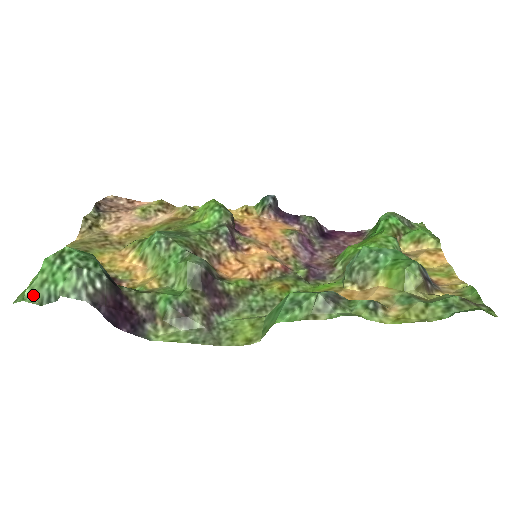
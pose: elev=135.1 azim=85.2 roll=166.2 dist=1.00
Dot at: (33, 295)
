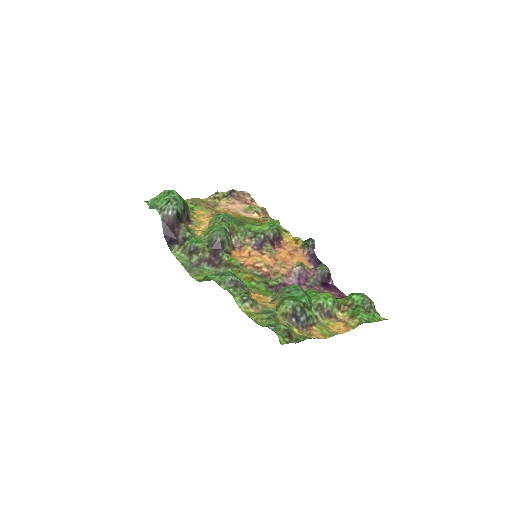
Dot at: (151, 202)
